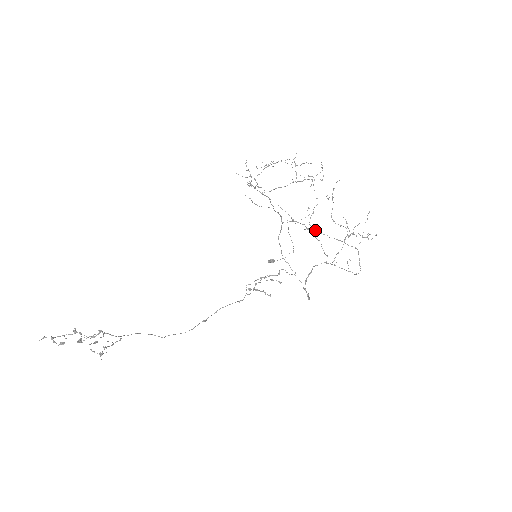
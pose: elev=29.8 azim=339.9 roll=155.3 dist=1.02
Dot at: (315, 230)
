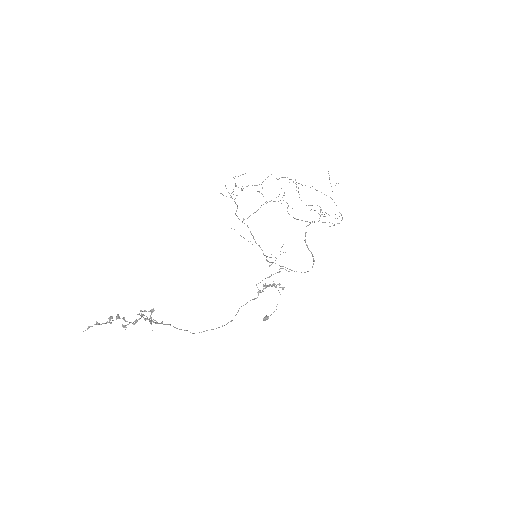
Dot at: (296, 182)
